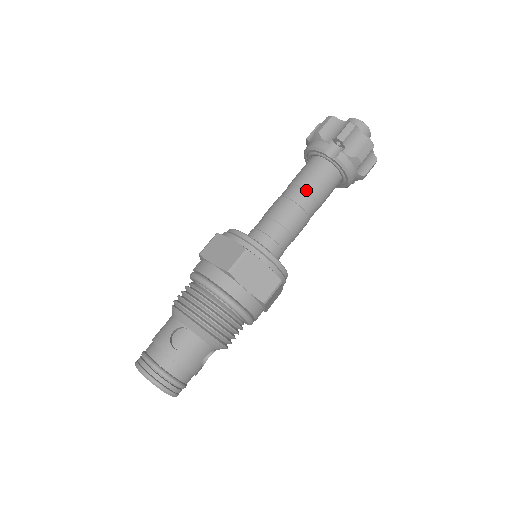
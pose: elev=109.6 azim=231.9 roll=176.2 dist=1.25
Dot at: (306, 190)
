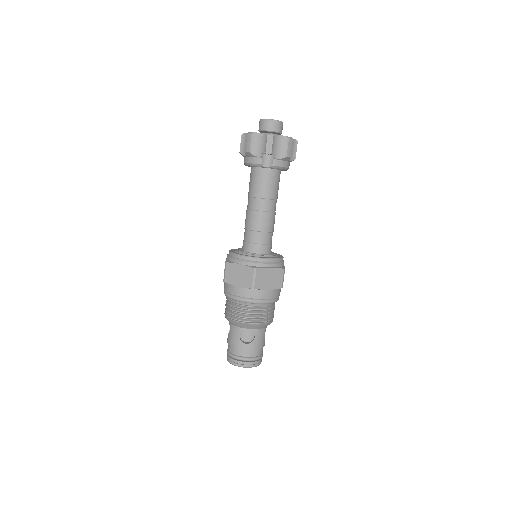
Dot at: (264, 198)
